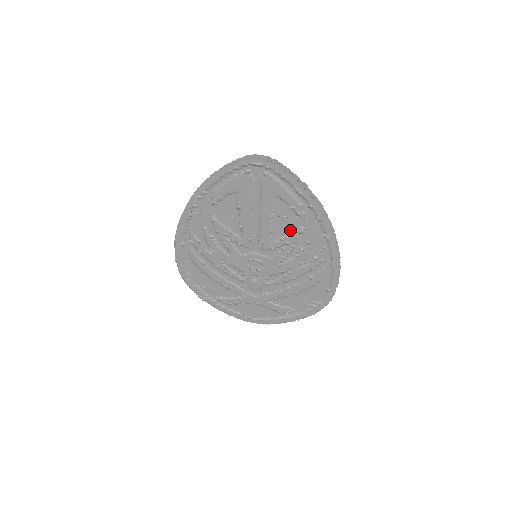
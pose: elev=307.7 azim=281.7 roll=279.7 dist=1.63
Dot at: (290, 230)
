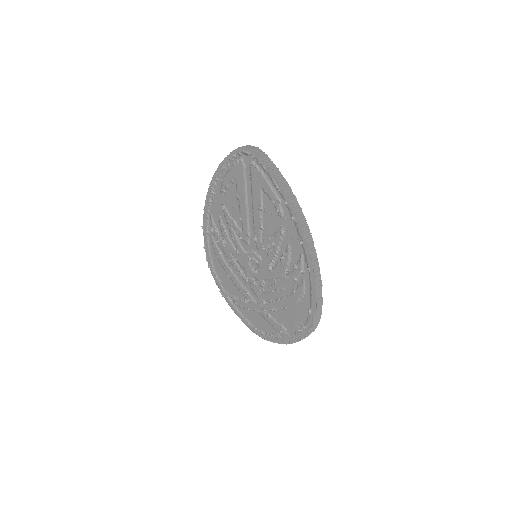
Dot at: (275, 229)
